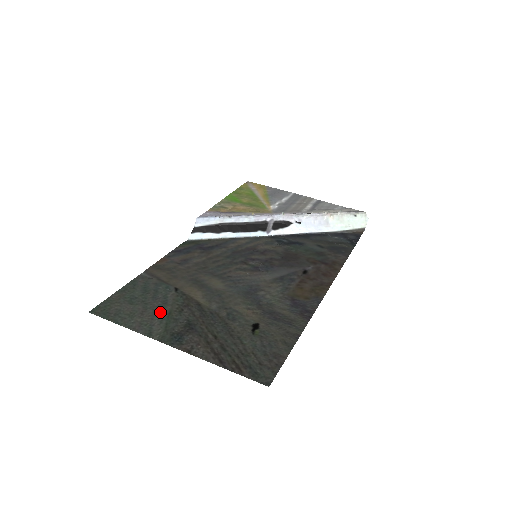
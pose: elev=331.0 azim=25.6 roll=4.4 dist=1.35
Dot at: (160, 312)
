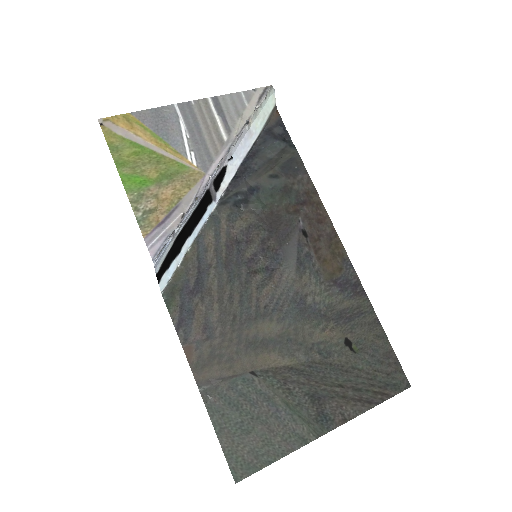
Dot at: (280, 412)
